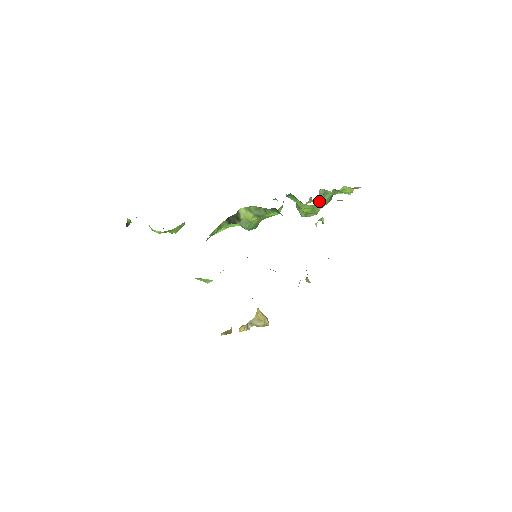
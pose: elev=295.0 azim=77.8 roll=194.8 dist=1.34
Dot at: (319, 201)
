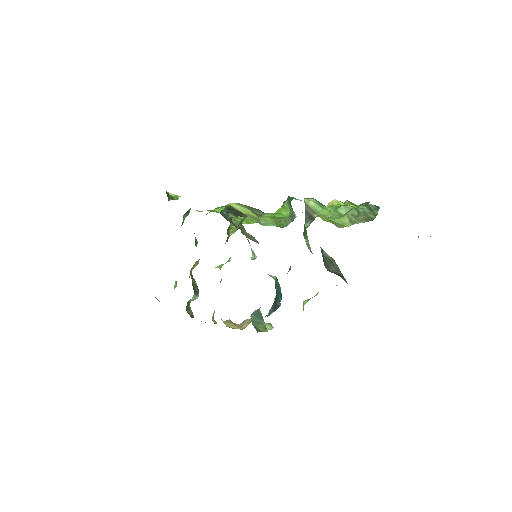
Dot at: (321, 212)
